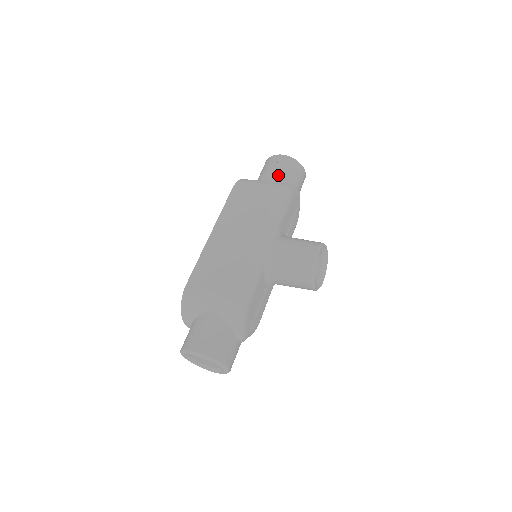
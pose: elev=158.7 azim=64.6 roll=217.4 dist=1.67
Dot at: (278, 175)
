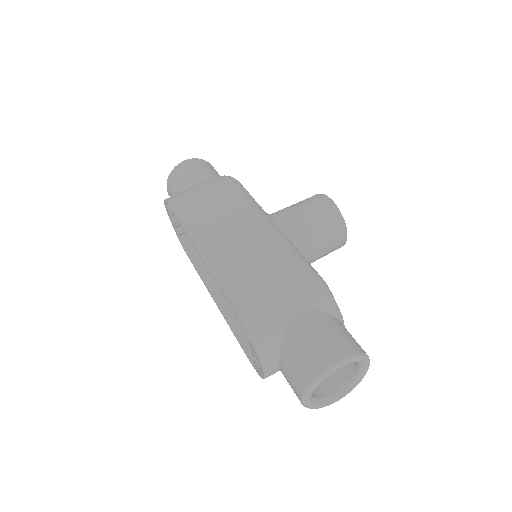
Dot at: (204, 174)
